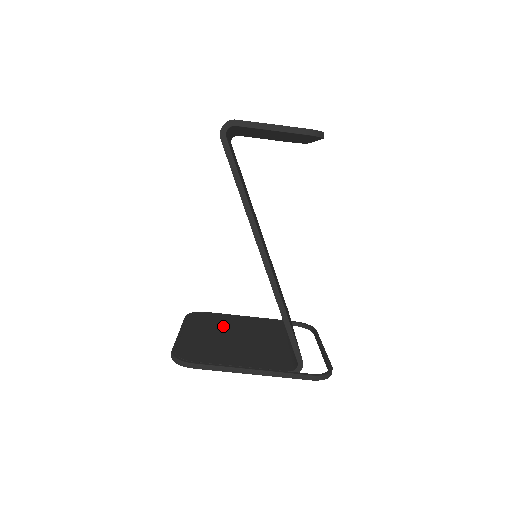
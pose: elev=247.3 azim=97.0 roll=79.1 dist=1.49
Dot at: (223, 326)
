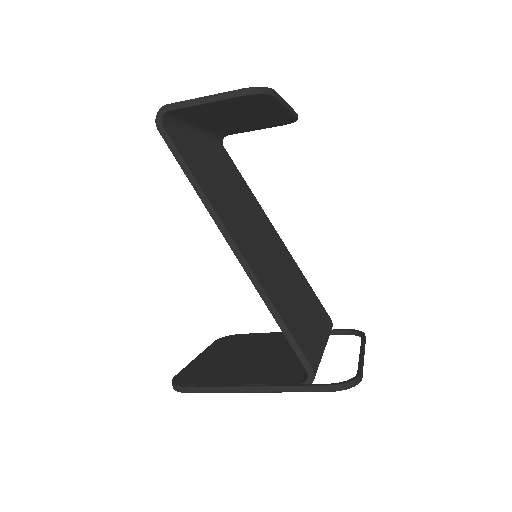
Dot at: (250, 345)
